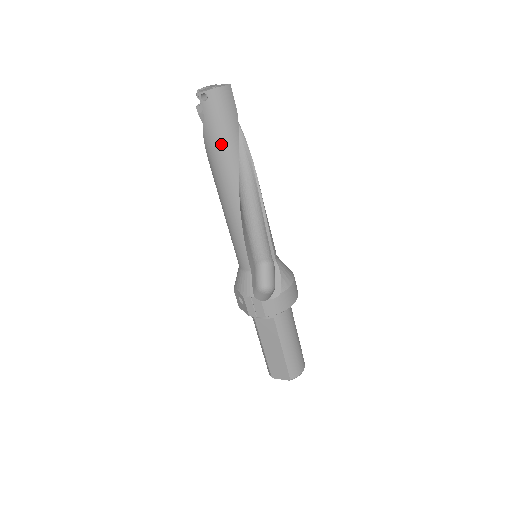
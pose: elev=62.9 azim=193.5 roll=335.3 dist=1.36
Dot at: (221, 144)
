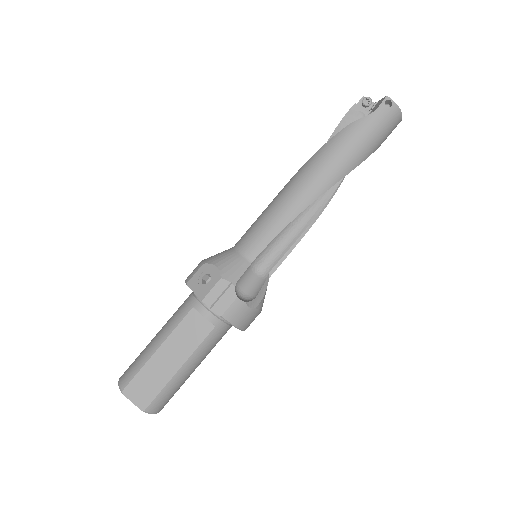
Dot at: (359, 144)
